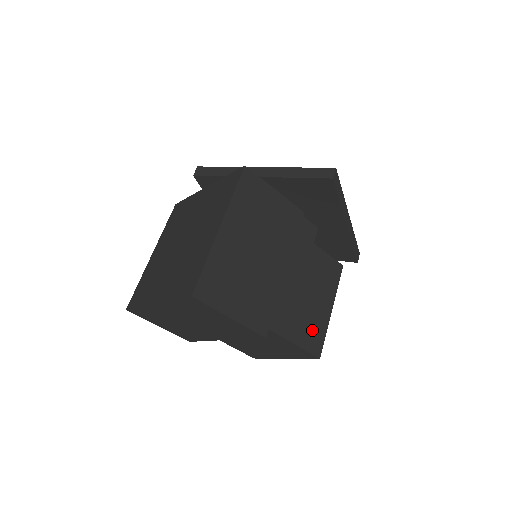
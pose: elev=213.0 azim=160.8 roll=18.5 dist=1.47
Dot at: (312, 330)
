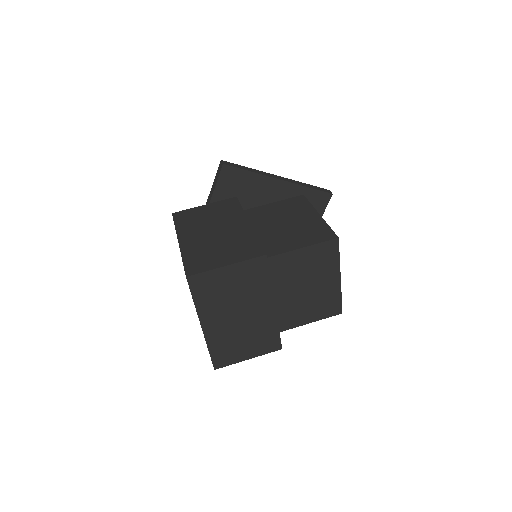
Dot at: (313, 232)
